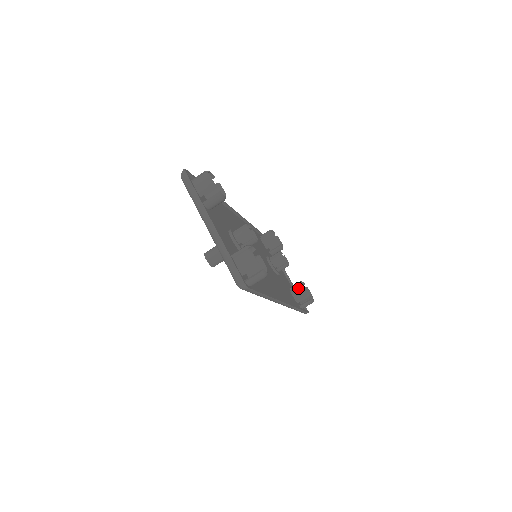
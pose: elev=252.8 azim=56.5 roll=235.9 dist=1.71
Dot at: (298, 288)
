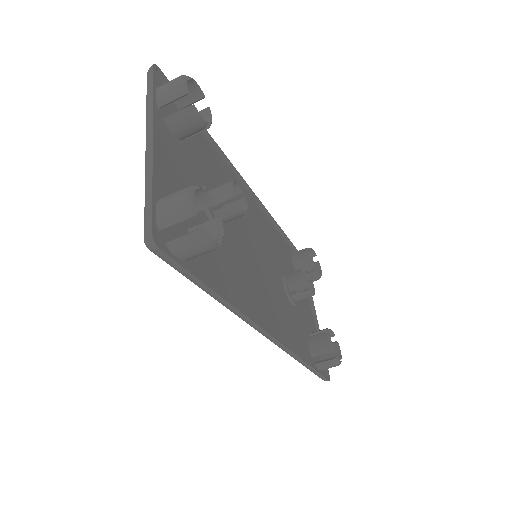
Dot at: (320, 335)
